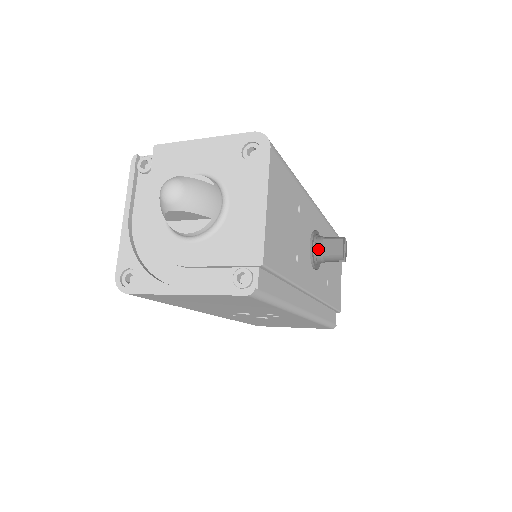
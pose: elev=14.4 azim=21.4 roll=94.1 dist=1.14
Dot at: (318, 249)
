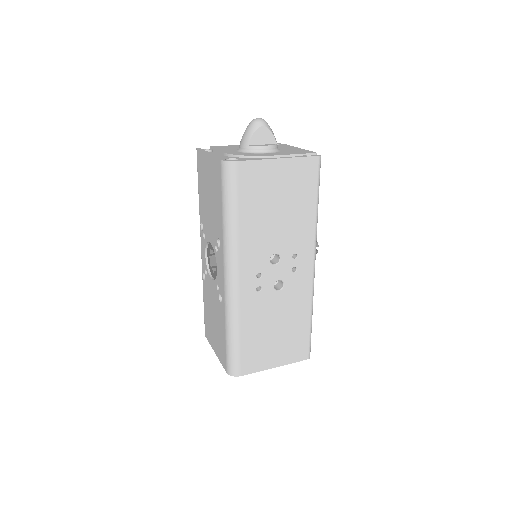
Dot at: occluded
